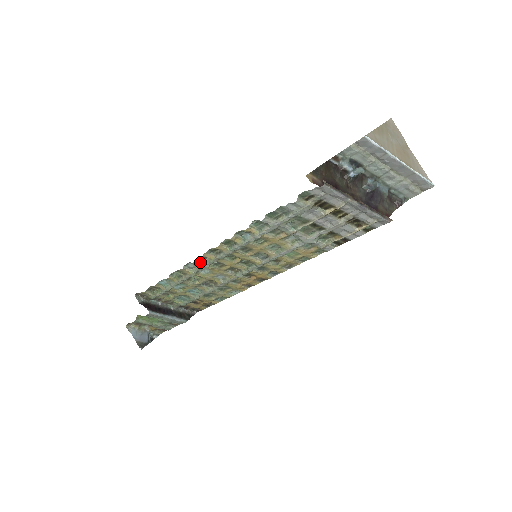
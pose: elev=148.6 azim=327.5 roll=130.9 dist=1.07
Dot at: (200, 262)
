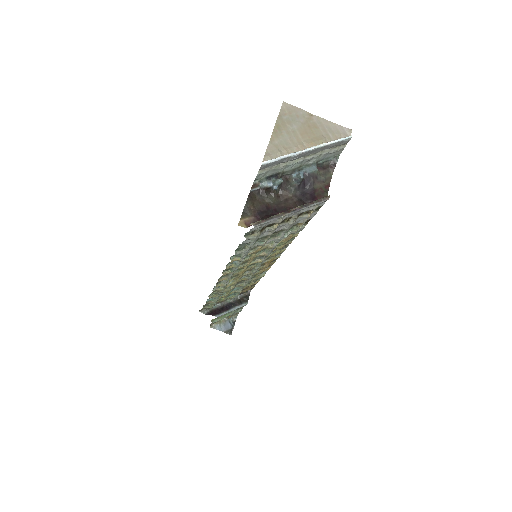
Dot at: (221, 283)
